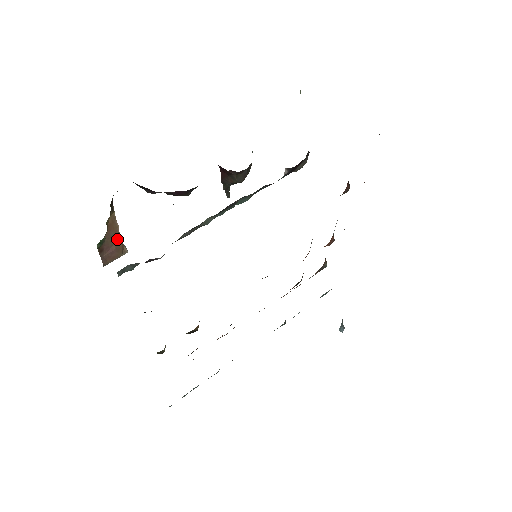
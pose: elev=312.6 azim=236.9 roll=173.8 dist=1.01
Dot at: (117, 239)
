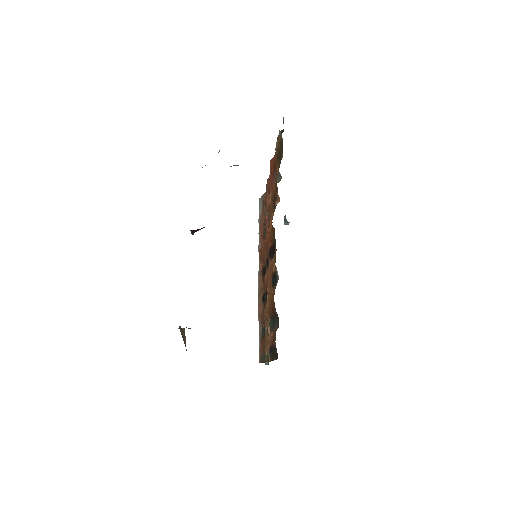
Dot at: (182, 332)
